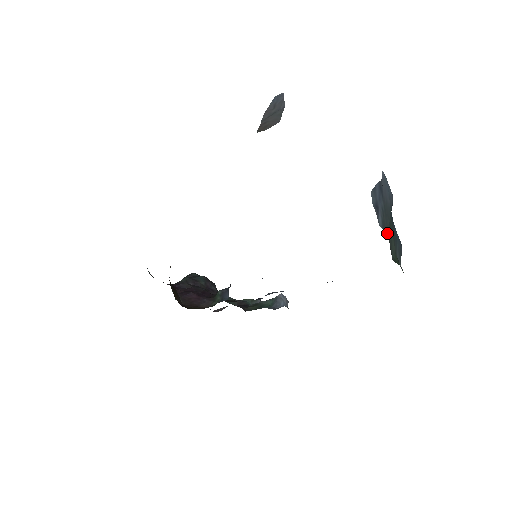
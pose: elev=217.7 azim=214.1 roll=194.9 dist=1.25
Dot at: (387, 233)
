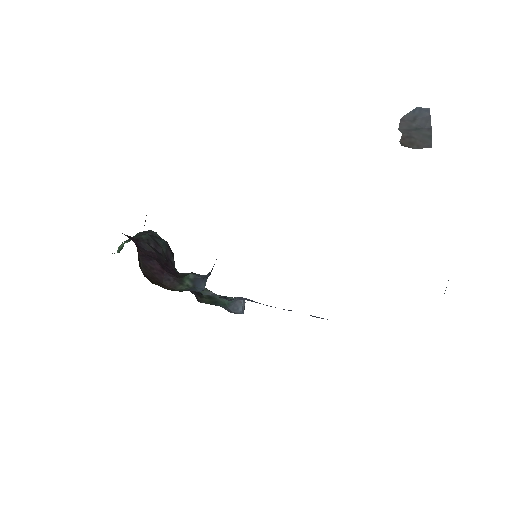
Dot at: occluded
